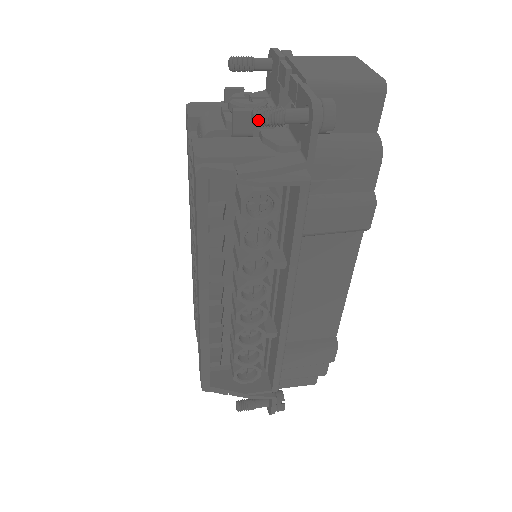
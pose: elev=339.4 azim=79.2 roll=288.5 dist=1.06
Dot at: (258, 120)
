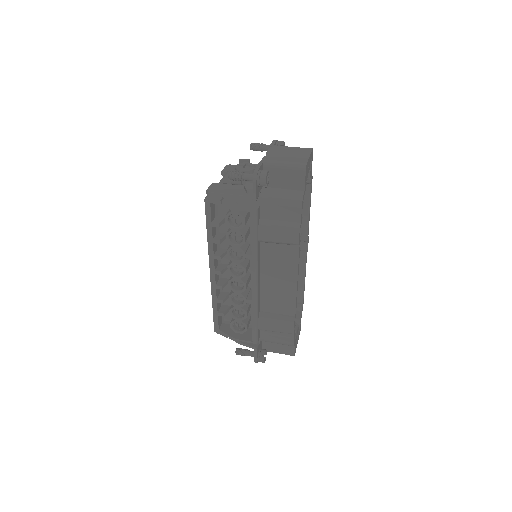
Dot at: (230, 177)
